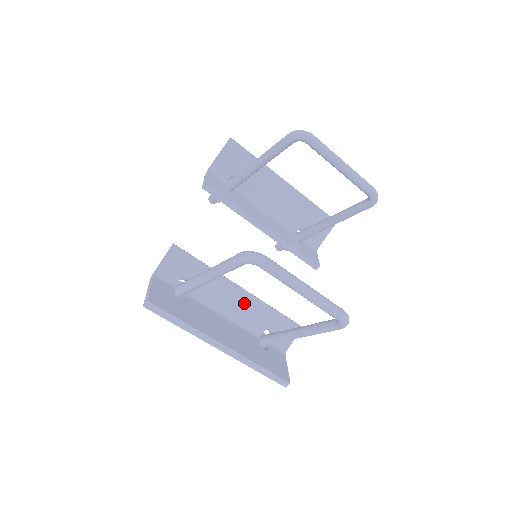
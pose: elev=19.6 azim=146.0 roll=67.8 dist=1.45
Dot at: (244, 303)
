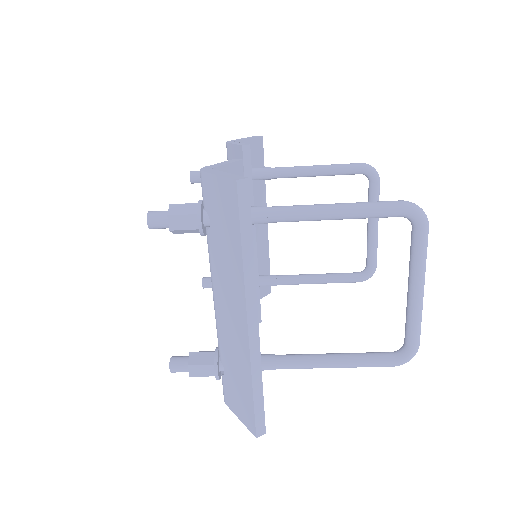
Dot at: occluded
